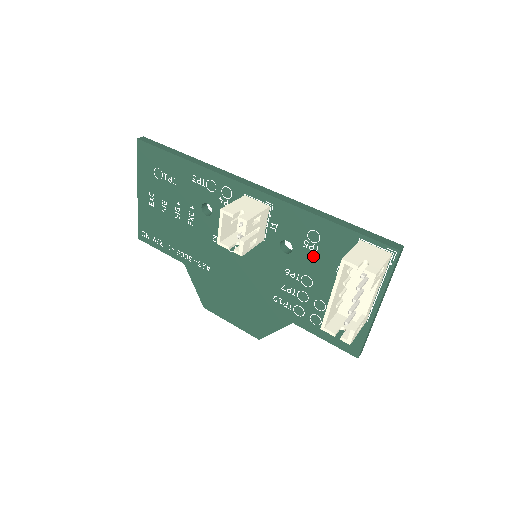
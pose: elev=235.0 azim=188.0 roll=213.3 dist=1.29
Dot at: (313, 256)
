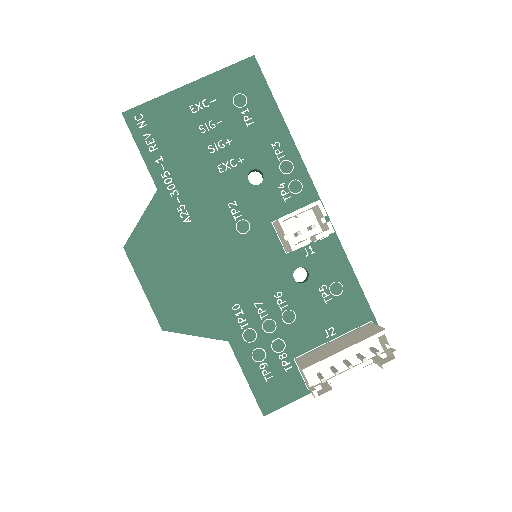
Dot at: (318, 302)
